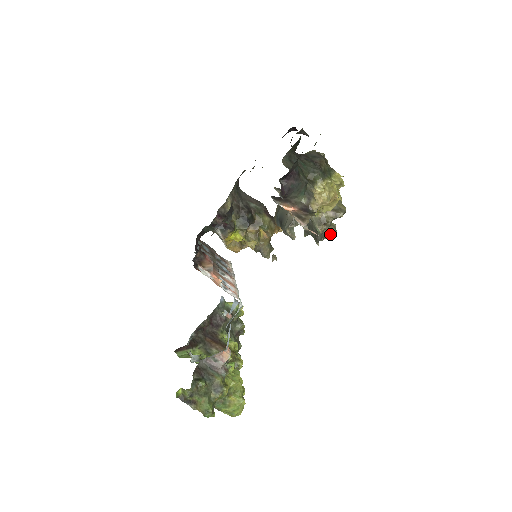
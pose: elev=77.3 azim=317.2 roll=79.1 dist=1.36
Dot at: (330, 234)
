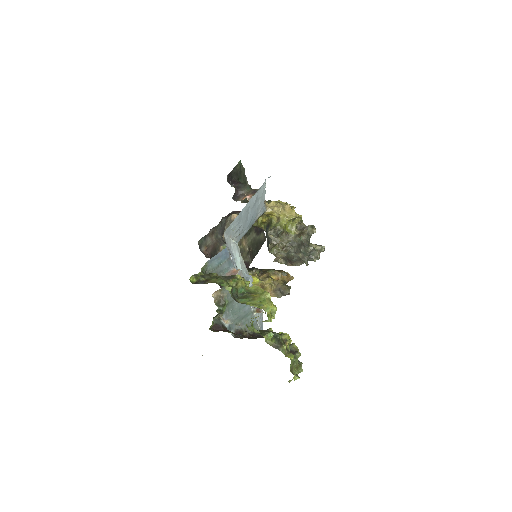
Dot at: (319, 247)
